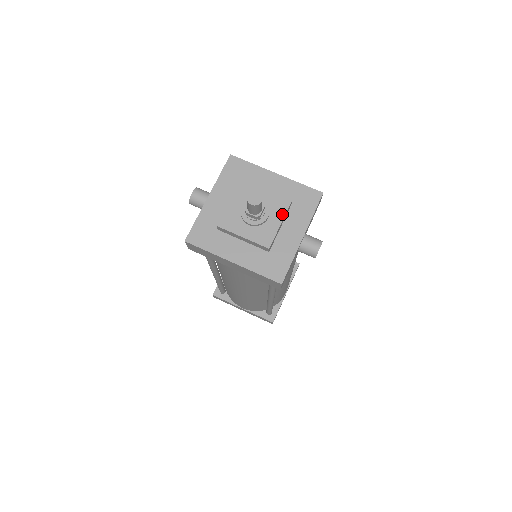
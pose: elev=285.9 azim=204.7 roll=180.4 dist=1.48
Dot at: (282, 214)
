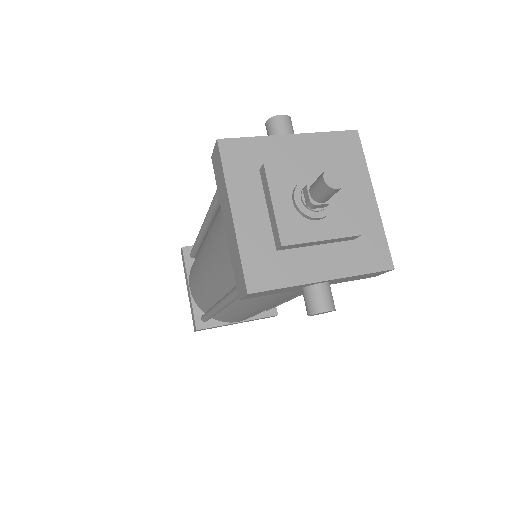
Dot at: (335, 234)
